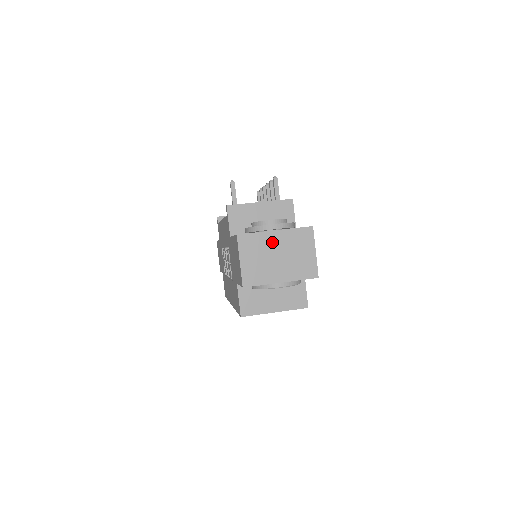
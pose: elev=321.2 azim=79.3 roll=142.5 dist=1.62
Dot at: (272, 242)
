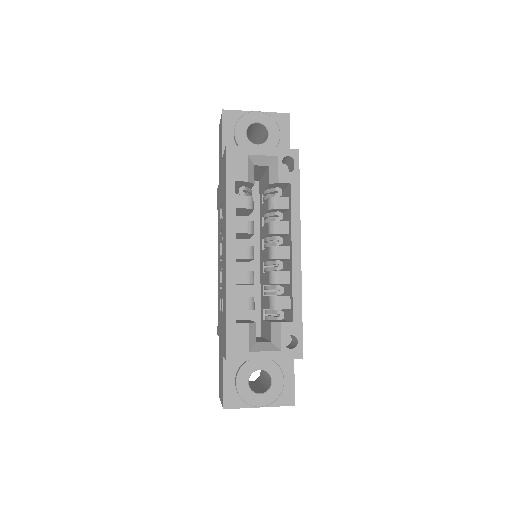
Dot at: occluded
